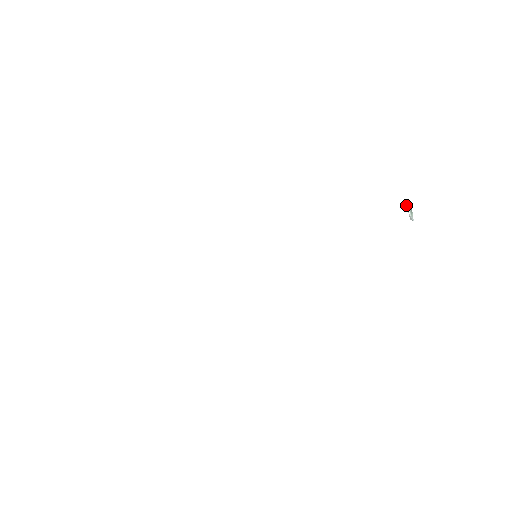
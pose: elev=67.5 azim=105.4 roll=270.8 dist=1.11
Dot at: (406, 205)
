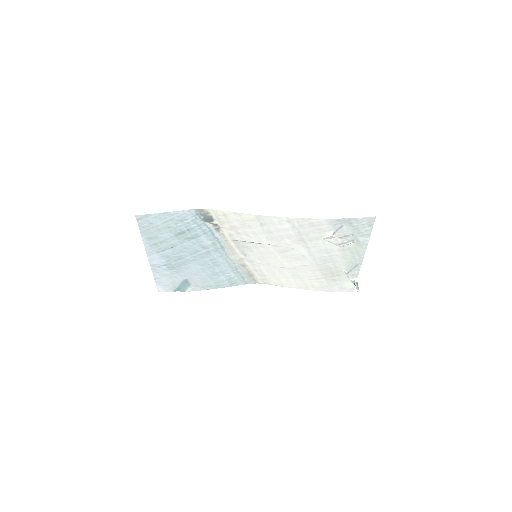
Dot at: (354, 280)
